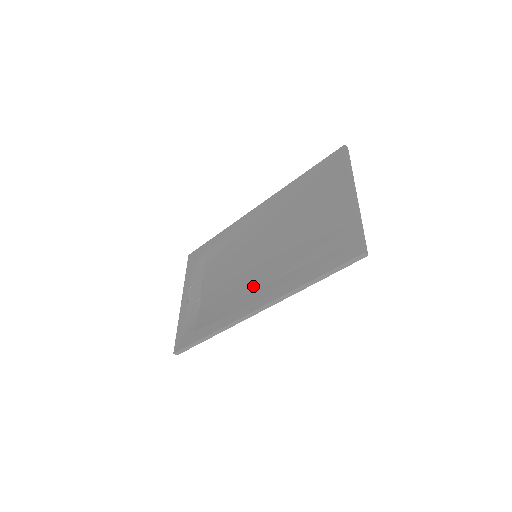
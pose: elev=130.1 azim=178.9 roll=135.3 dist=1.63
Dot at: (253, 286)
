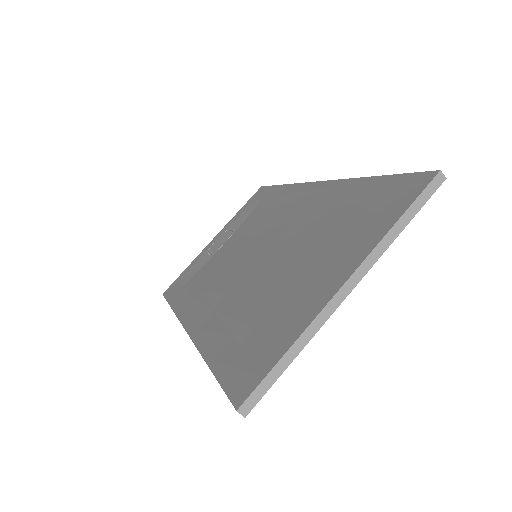
Dot at: (215, 296)
